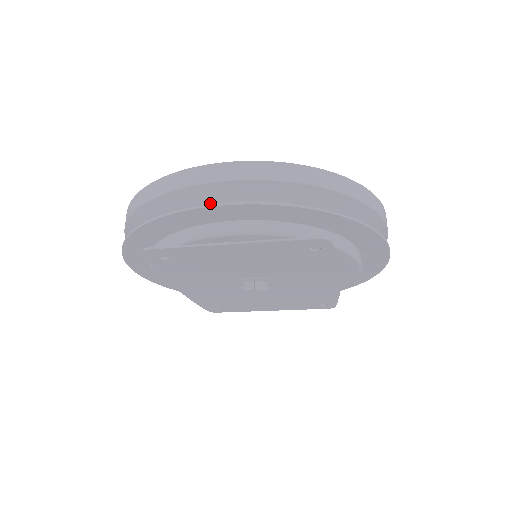
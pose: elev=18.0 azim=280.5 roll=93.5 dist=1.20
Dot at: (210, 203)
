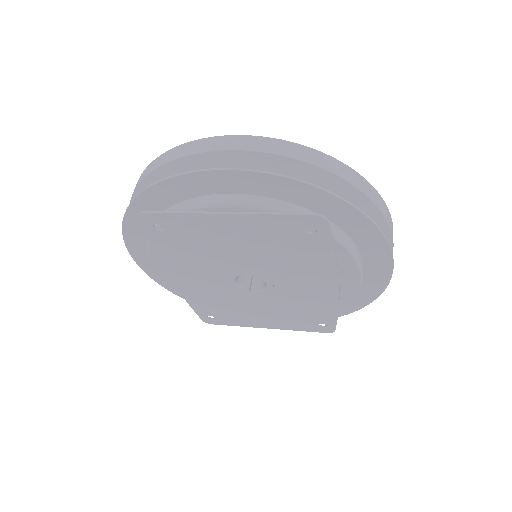
Dot at: occluded
